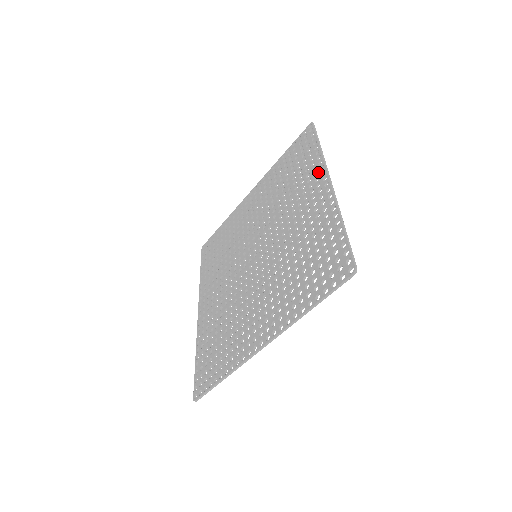
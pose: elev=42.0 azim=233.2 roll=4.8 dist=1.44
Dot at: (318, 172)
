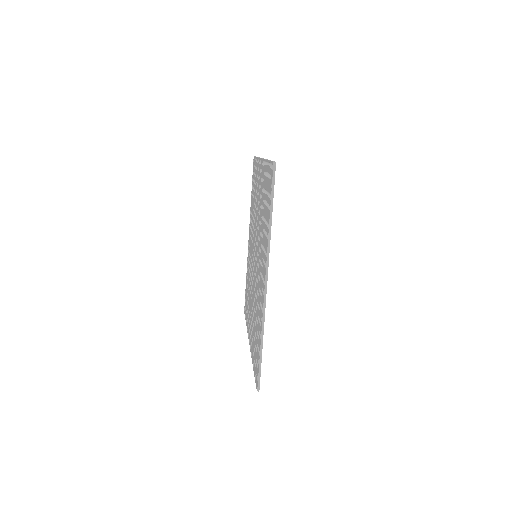
Dot at: (265, 256)
